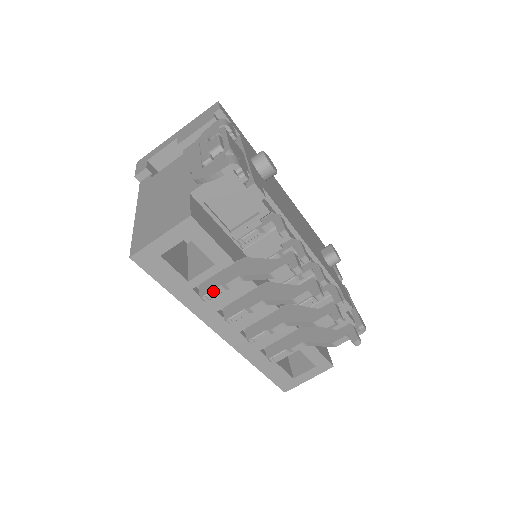
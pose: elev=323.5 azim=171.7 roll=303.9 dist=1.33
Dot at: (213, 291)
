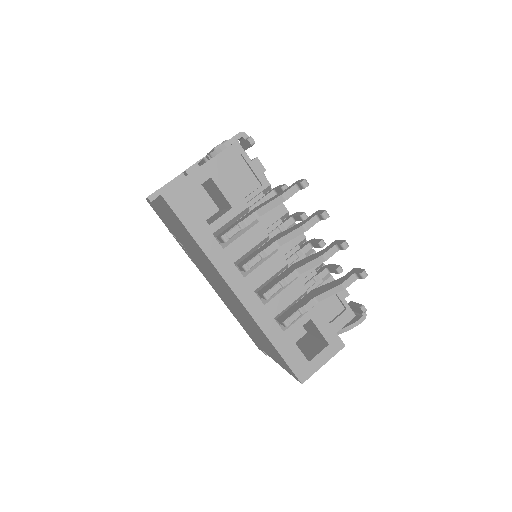
Dot at: (232, 229)
